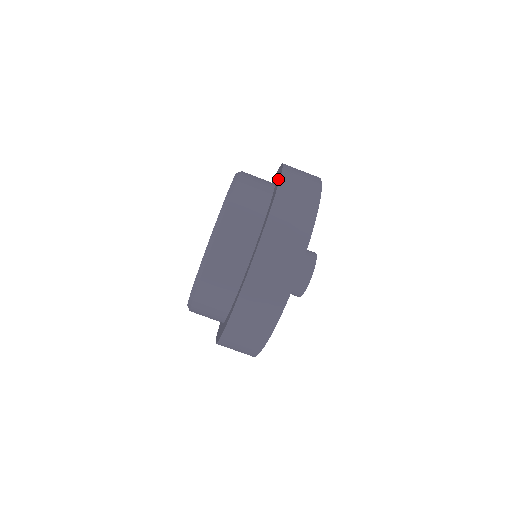
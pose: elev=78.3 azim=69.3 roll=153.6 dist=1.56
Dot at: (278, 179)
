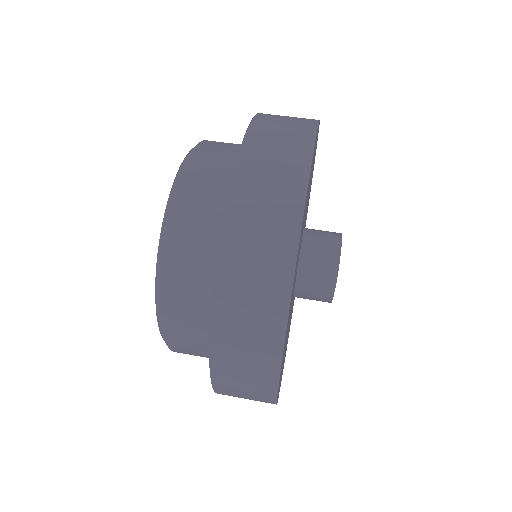
Dot at: occluded
